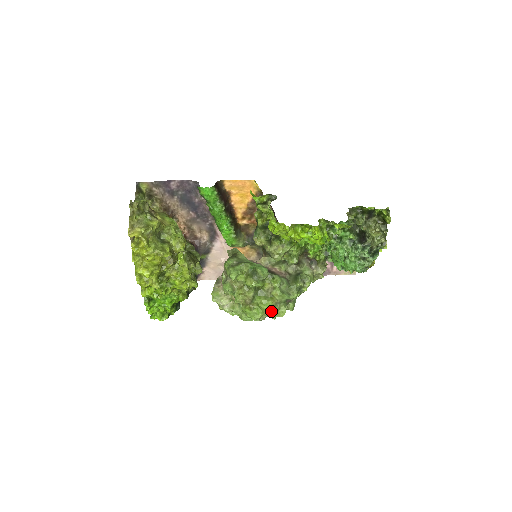
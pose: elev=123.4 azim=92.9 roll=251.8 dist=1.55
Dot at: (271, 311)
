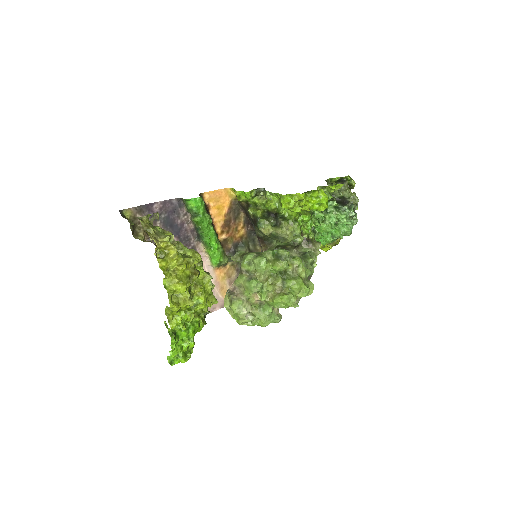
Dot at: (303, 290)
